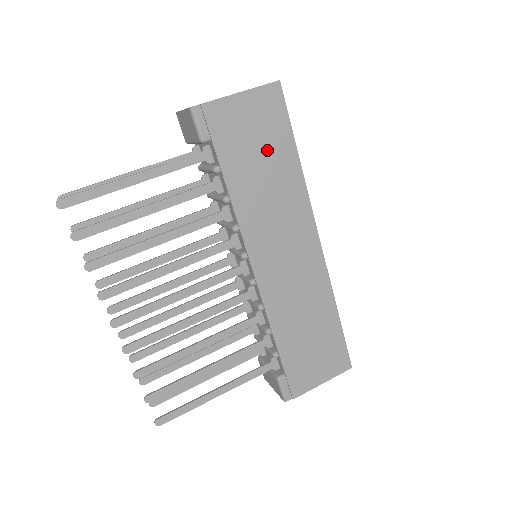
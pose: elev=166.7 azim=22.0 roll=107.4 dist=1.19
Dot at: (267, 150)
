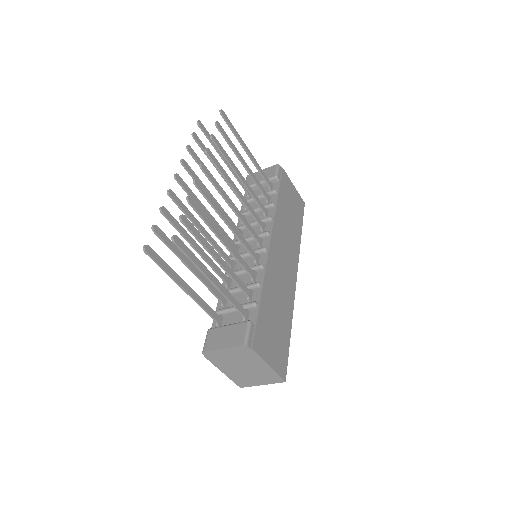
Dot at: (294, 213)
